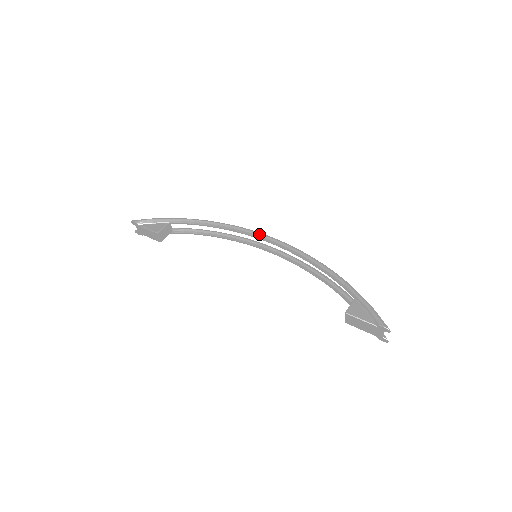
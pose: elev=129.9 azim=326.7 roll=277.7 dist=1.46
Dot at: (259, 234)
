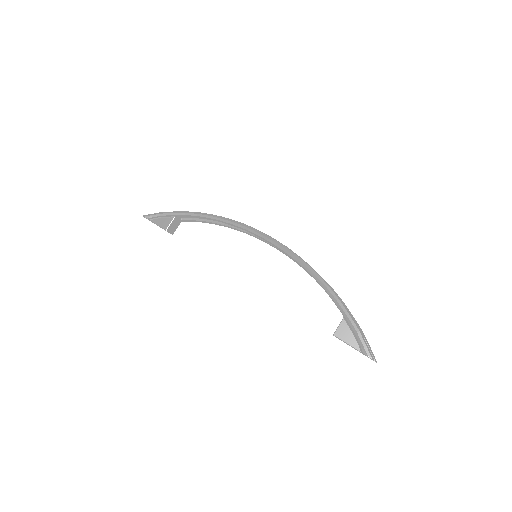
Dot at: (256, 233)
